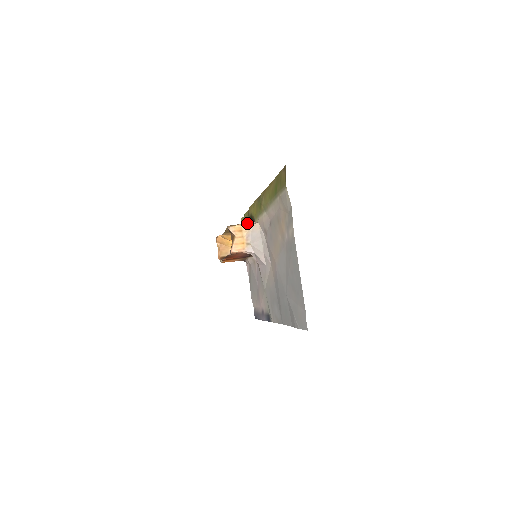
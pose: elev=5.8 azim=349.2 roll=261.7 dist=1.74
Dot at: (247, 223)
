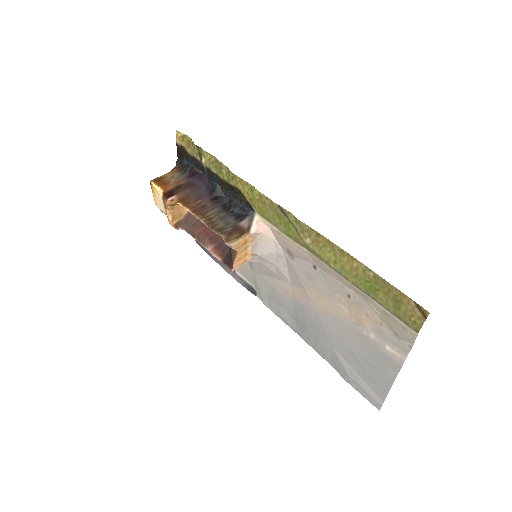
Dot at: (252, 229)
